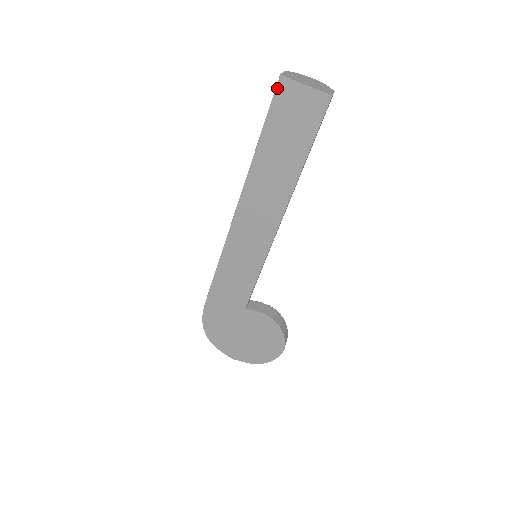
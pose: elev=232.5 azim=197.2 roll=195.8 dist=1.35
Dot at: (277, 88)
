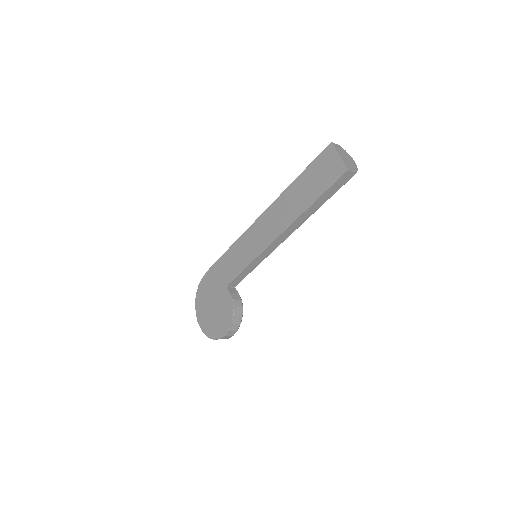
Dot at: (325, 149)
